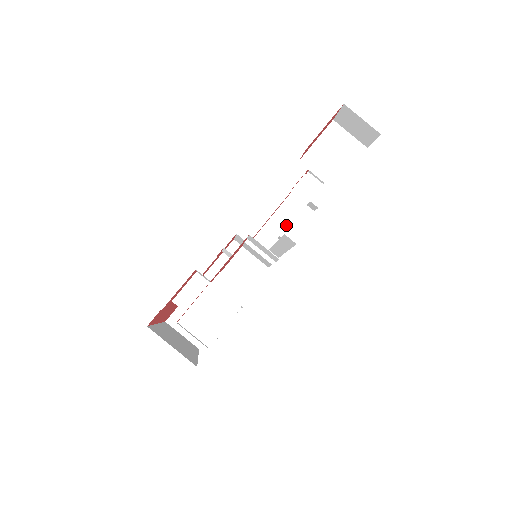
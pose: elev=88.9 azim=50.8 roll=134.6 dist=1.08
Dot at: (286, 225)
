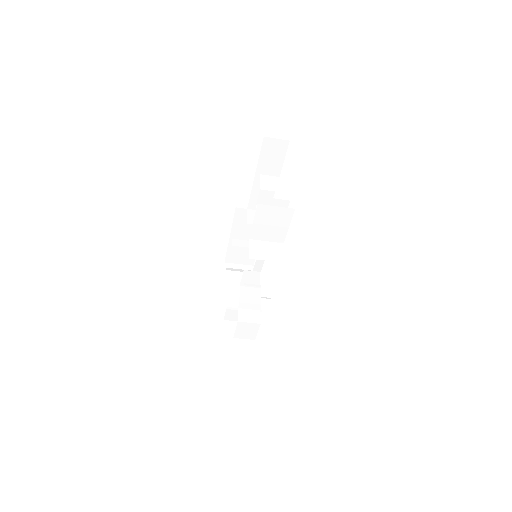
Dot at: occluded
